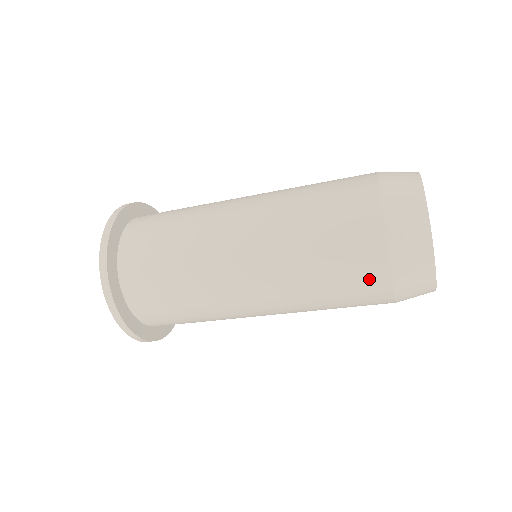
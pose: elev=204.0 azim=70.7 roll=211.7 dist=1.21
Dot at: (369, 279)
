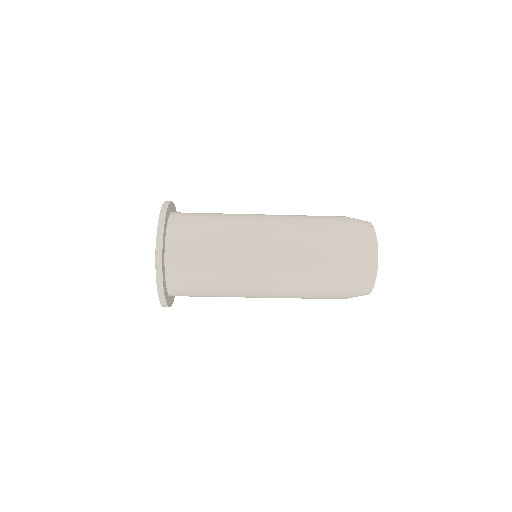
Dot at: (339, 233)
